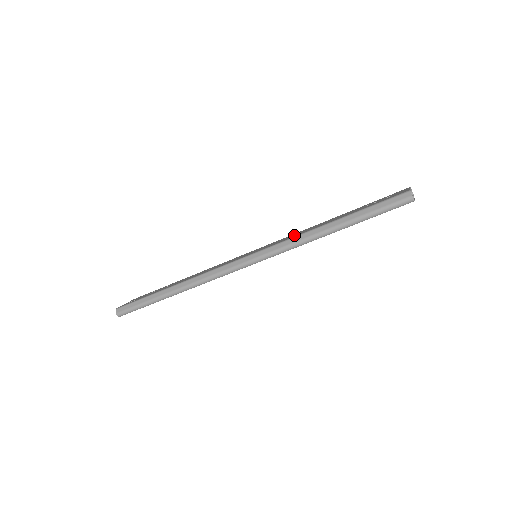
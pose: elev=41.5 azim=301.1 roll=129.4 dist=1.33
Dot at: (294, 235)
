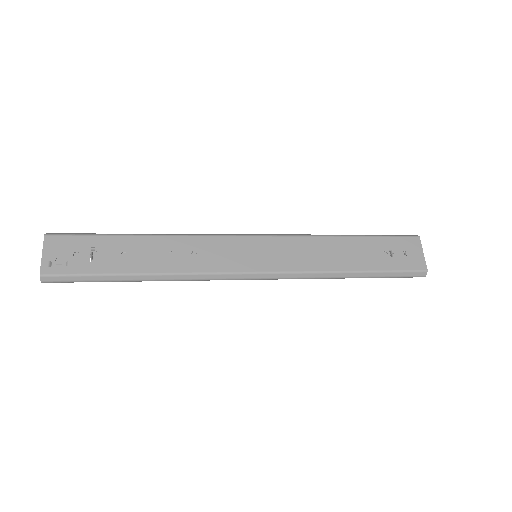
Dot at: (309, 258)
